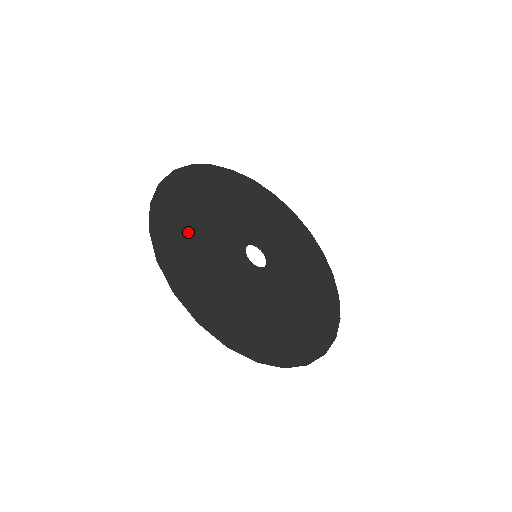
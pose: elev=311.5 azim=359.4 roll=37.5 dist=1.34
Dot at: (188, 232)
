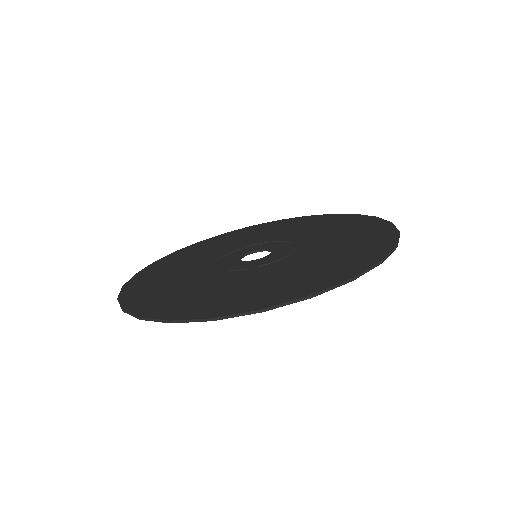
Dot at: (188, 257)
